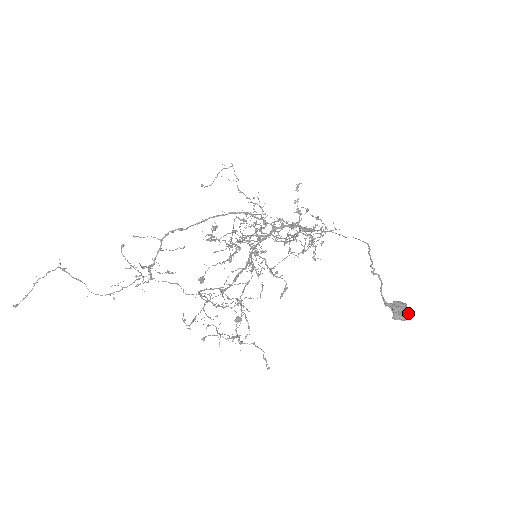
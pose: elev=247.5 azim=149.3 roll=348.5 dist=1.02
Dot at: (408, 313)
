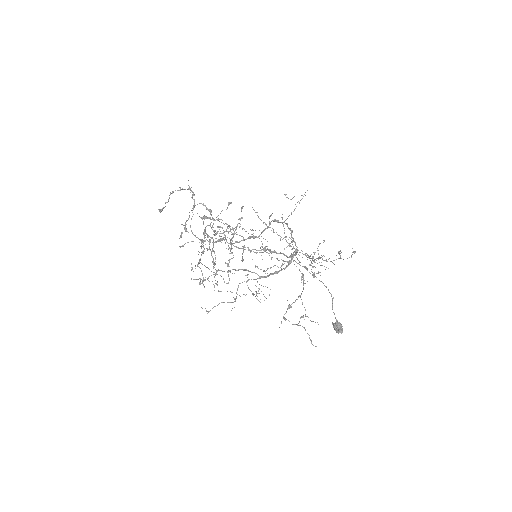
Dot at: (342, 330)
